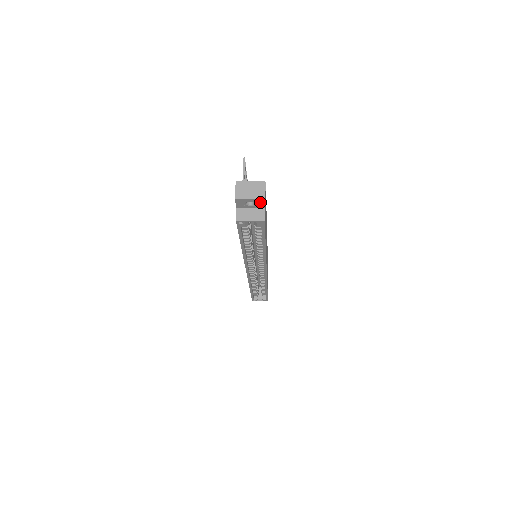
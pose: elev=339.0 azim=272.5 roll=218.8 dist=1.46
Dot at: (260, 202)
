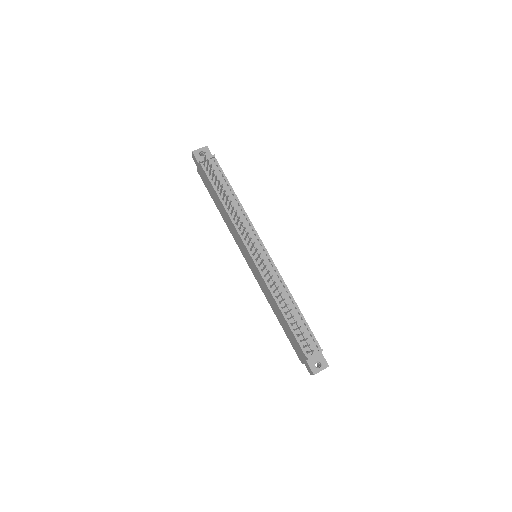
Dot at: occluded
